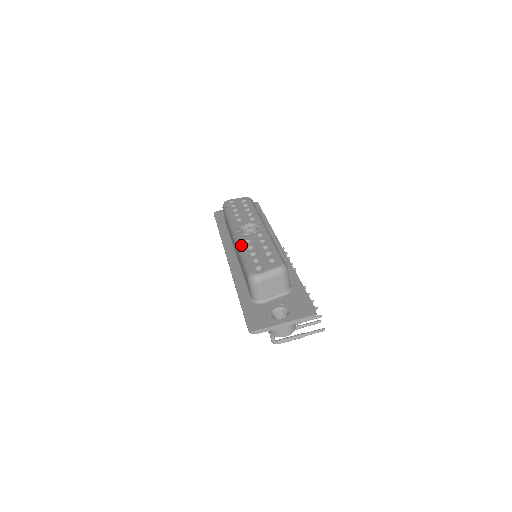
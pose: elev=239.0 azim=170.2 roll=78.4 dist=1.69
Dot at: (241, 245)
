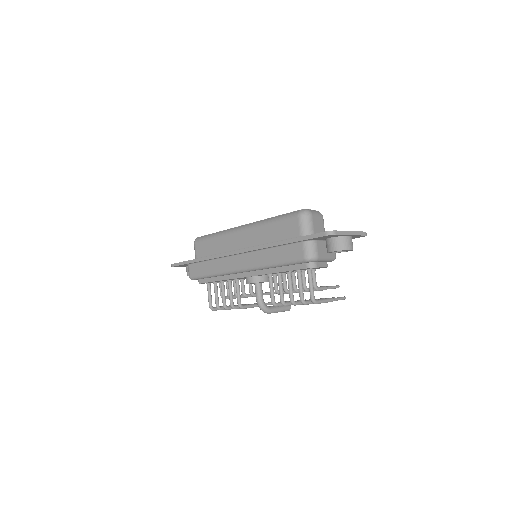
Dot at: (262, 220)
